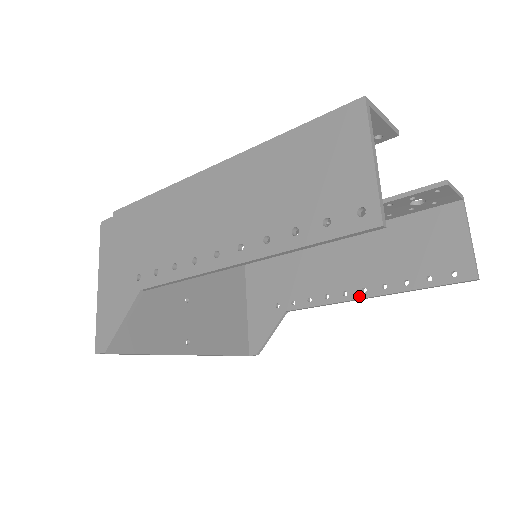
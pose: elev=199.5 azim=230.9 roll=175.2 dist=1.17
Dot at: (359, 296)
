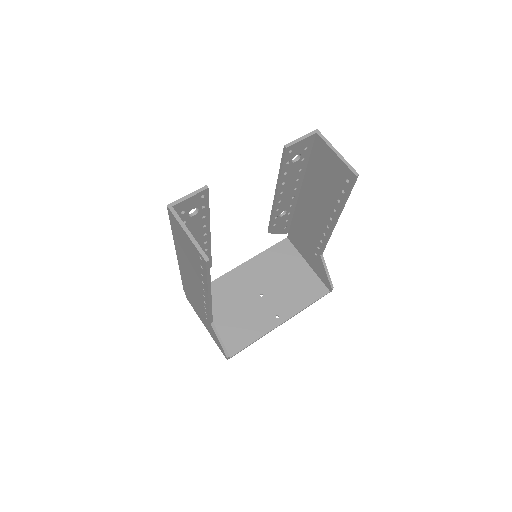
Dot at: (332, 224)
